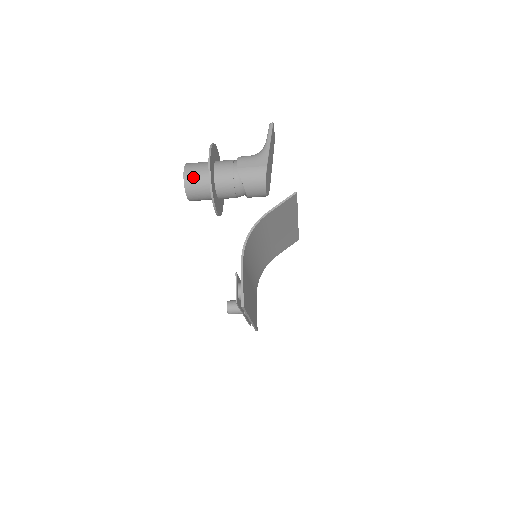
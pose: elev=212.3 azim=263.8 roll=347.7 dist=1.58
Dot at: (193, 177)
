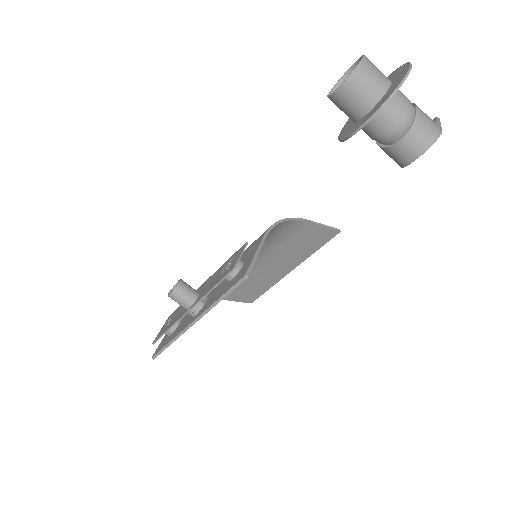
Dot at: (372, 67)
